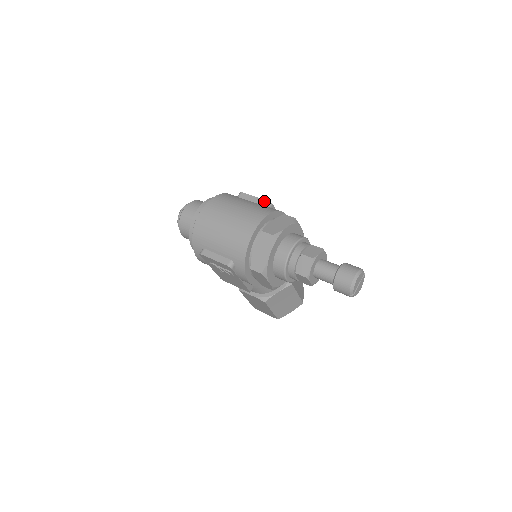
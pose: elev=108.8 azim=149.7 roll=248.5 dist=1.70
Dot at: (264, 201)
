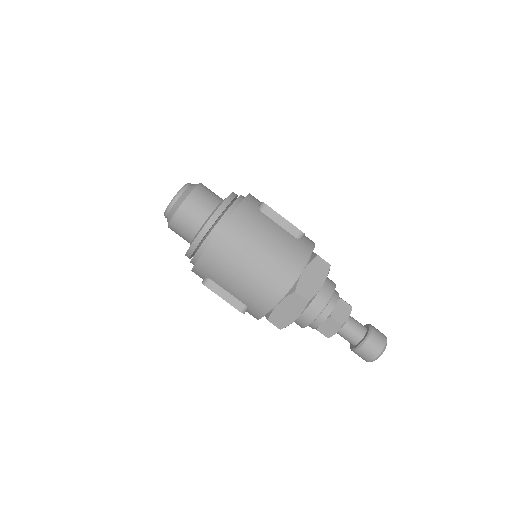
Dot at: (296, 230)
